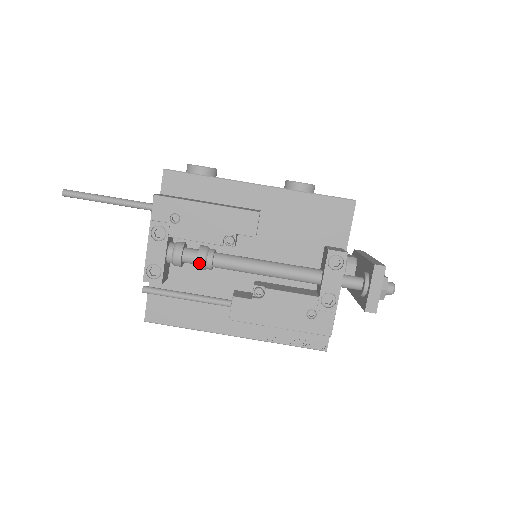
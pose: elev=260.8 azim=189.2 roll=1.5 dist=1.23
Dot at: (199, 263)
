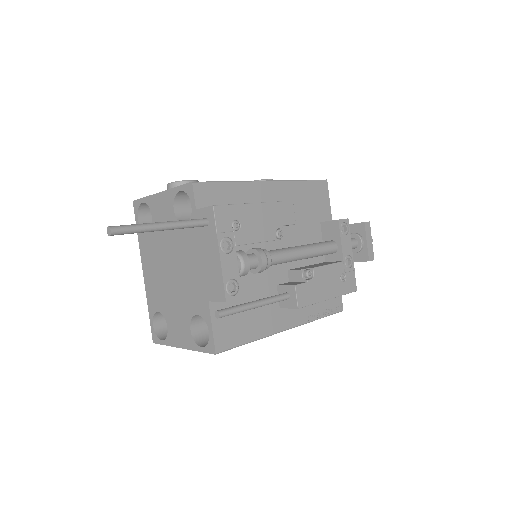
Dot at: (264, 264)
